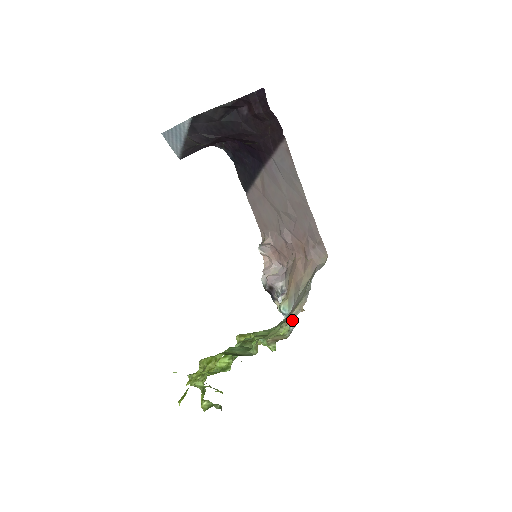
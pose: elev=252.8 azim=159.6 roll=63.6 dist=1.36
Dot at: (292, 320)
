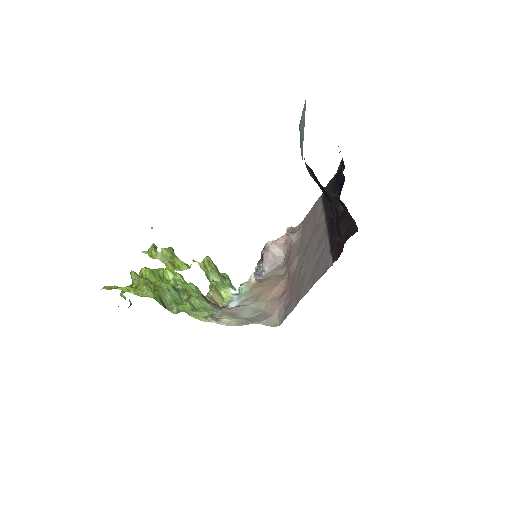
Dot at: (236, 302)
